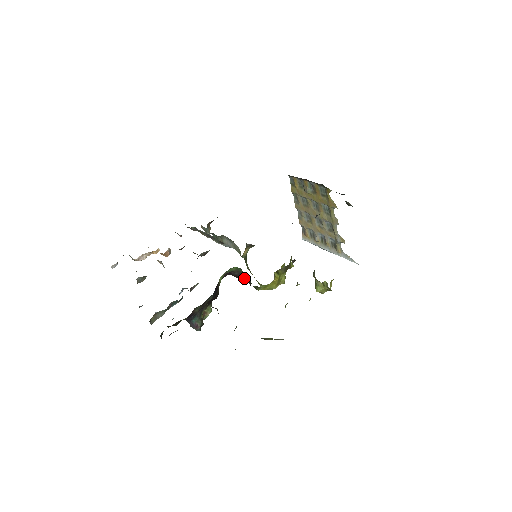
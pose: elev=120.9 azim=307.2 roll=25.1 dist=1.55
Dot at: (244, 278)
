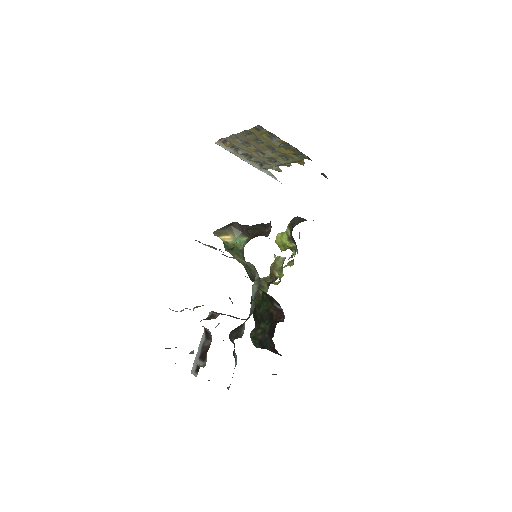
Dot at: occluded
